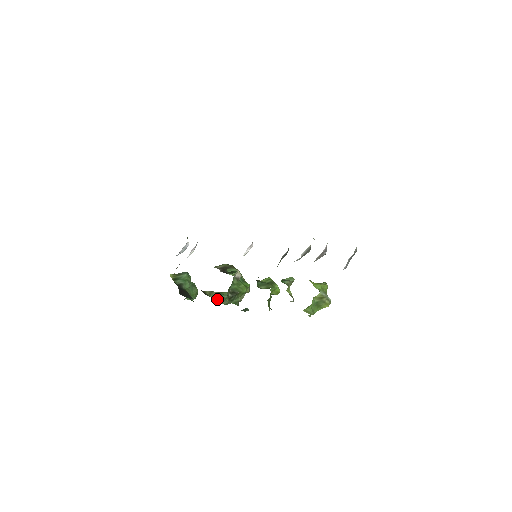
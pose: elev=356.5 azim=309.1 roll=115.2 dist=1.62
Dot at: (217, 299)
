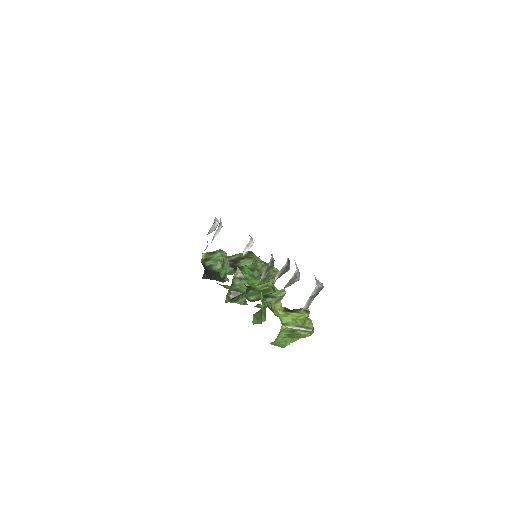
Dot at: occluded
